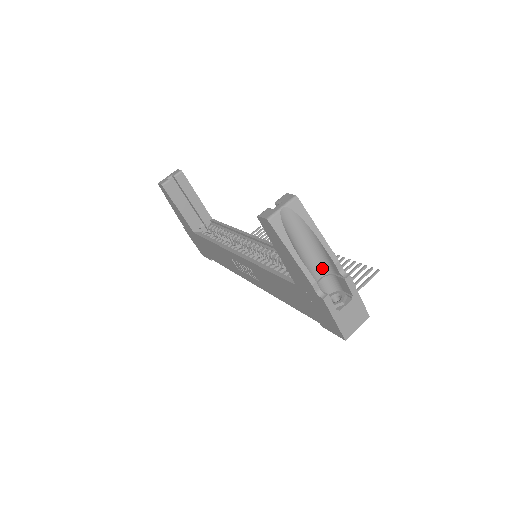
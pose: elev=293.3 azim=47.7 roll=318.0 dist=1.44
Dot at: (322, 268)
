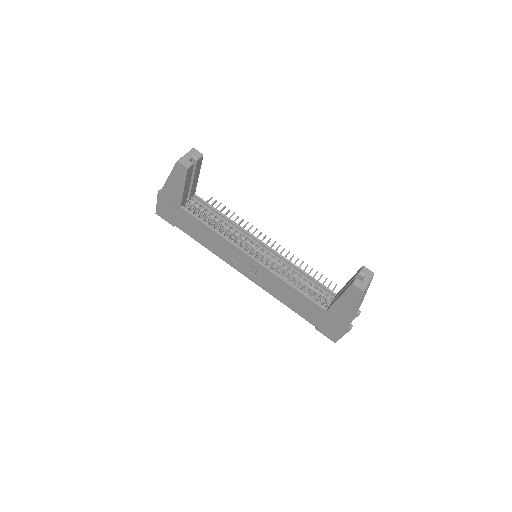
Dot at: occluded
